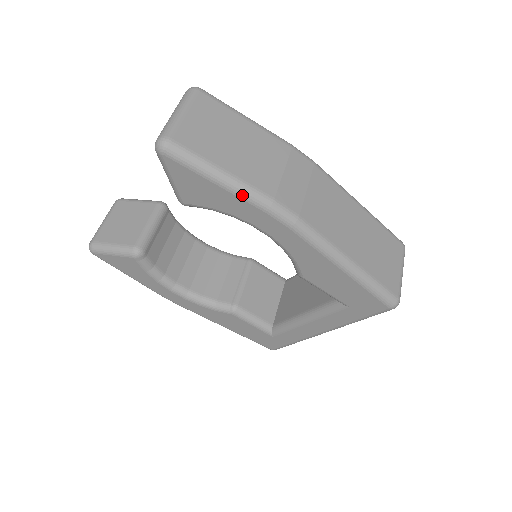
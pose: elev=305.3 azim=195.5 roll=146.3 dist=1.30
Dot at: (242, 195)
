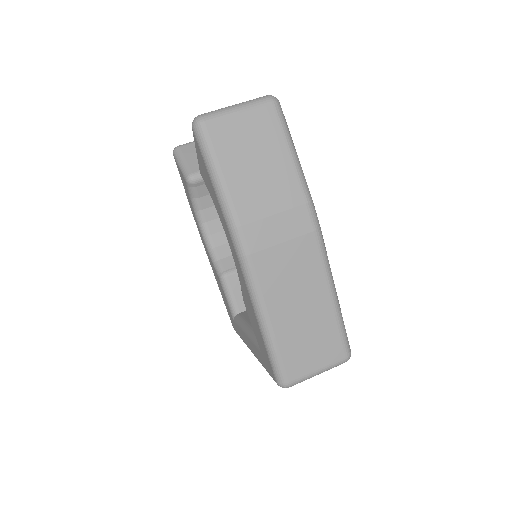
Dot at: (221, 203)
